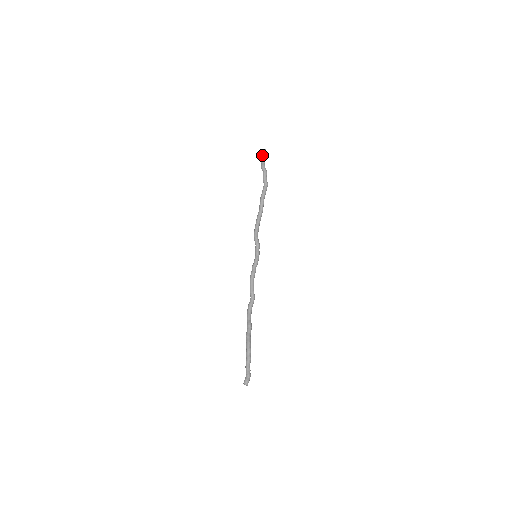
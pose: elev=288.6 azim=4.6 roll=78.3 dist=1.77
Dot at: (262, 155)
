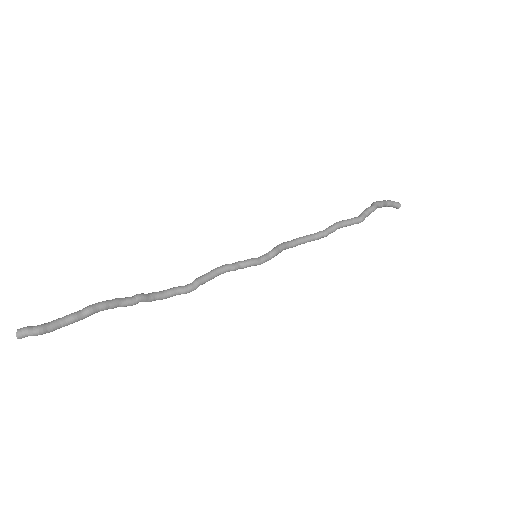
Dot at: (388, 200)
